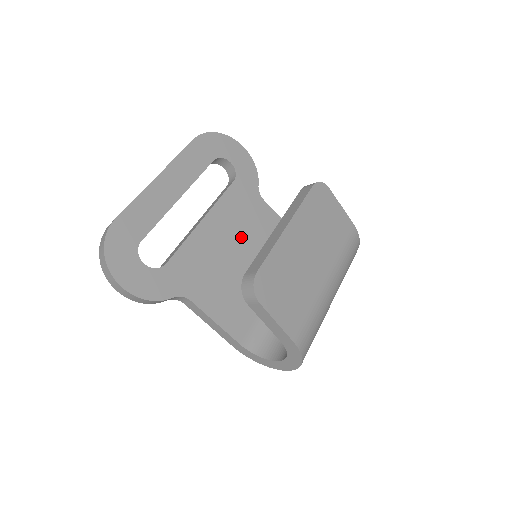
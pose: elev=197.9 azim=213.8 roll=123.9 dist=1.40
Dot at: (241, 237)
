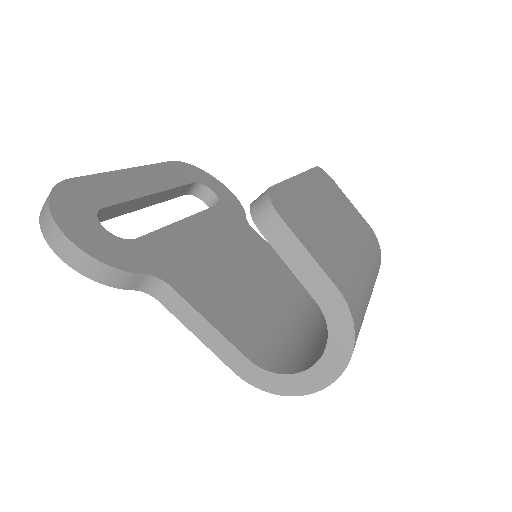
Dot at: (233, 250)
